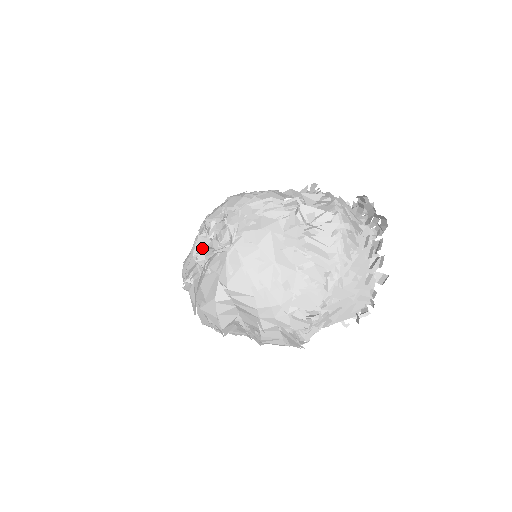
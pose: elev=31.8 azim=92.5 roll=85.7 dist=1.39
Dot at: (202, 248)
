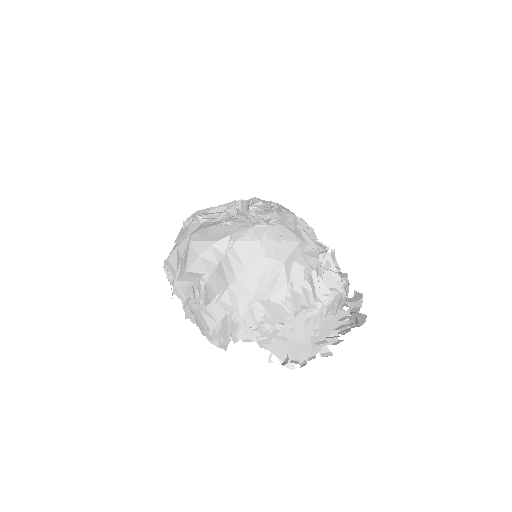
Dot at: (237, 208)
